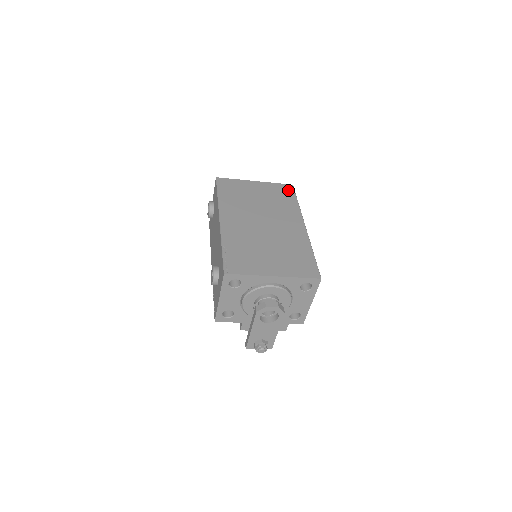
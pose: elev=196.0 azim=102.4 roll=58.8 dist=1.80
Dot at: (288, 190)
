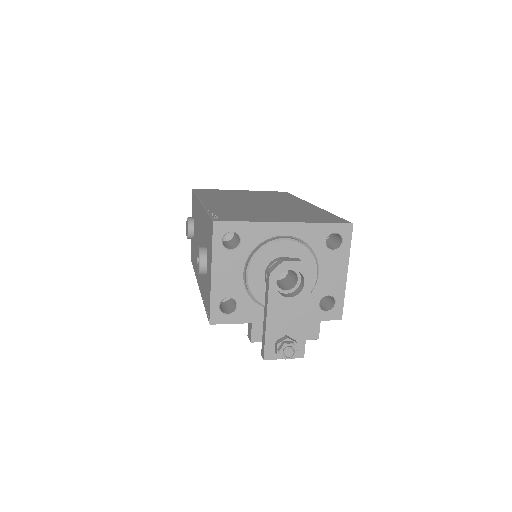
Dot at: (282, 193)
